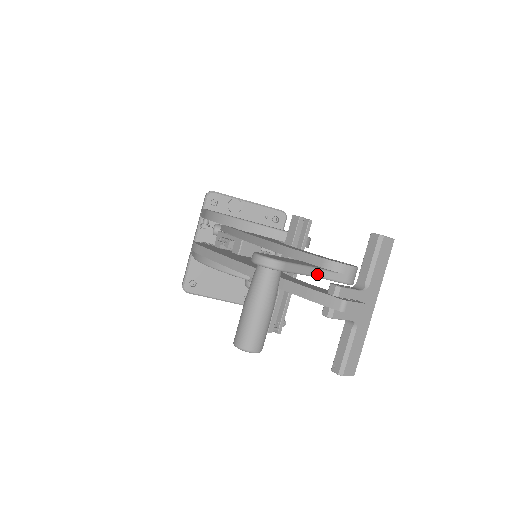
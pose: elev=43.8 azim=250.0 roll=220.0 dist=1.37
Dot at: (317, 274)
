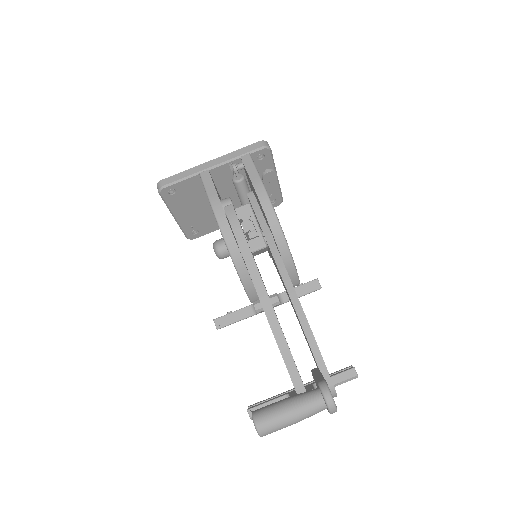
Dot at: occluded
